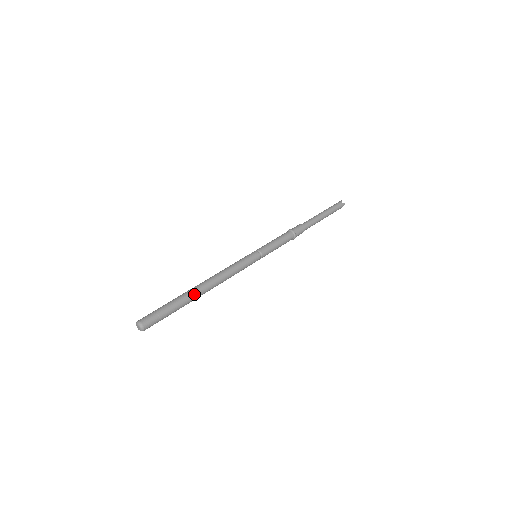
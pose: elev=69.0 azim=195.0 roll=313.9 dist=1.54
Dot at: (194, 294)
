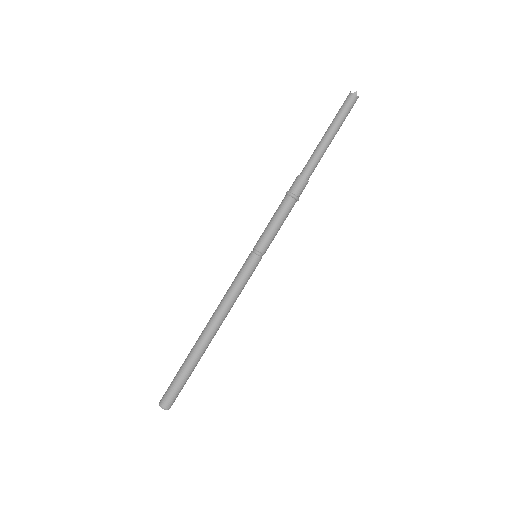
Dot at: (198, 346)
